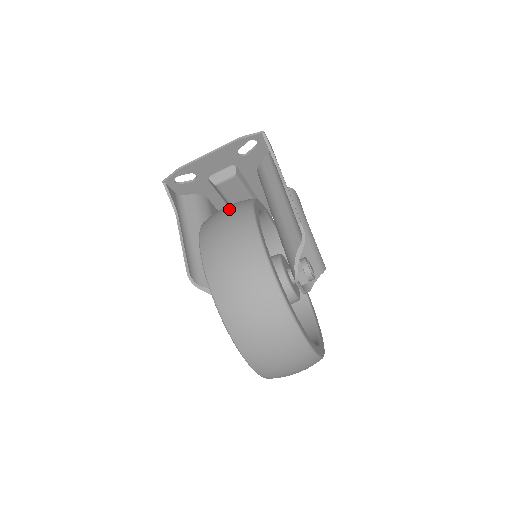
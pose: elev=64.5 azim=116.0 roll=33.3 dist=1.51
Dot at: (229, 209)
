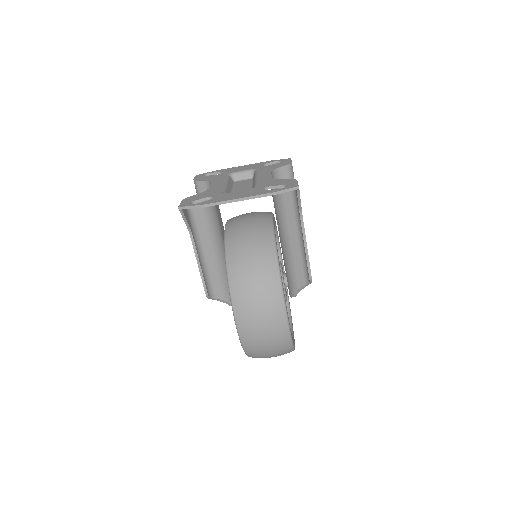
Dot at: (258, 276)
